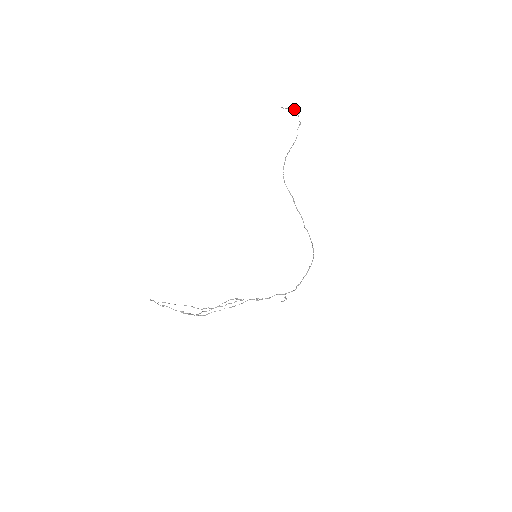
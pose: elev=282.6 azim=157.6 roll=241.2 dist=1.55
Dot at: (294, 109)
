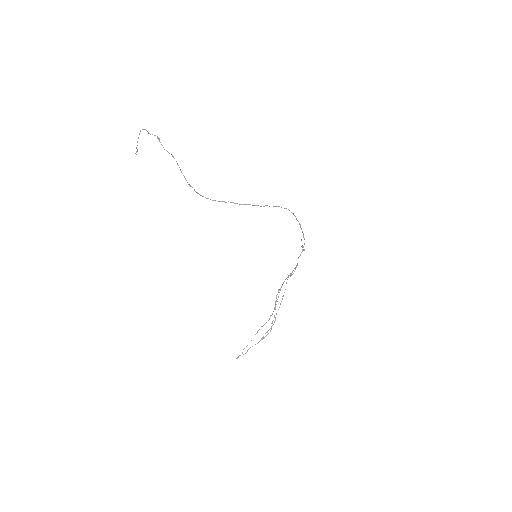
Dot at: (139, 134)
